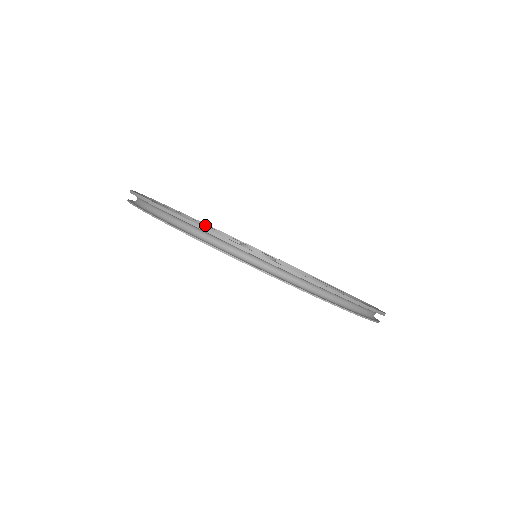
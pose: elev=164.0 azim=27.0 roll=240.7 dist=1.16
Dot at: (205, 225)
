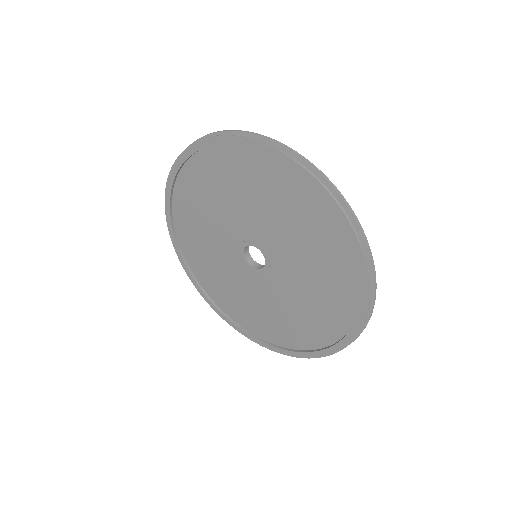
Dot at: occluded
